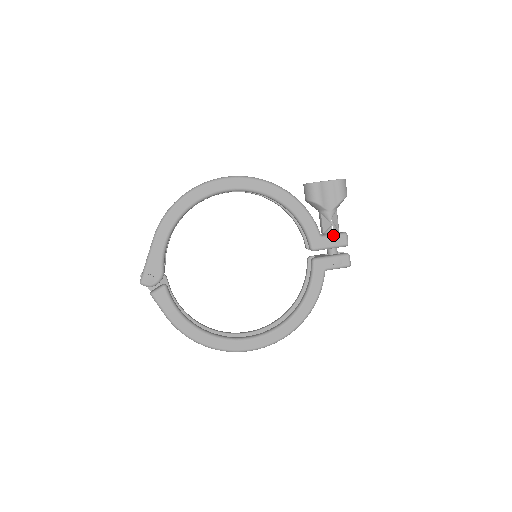
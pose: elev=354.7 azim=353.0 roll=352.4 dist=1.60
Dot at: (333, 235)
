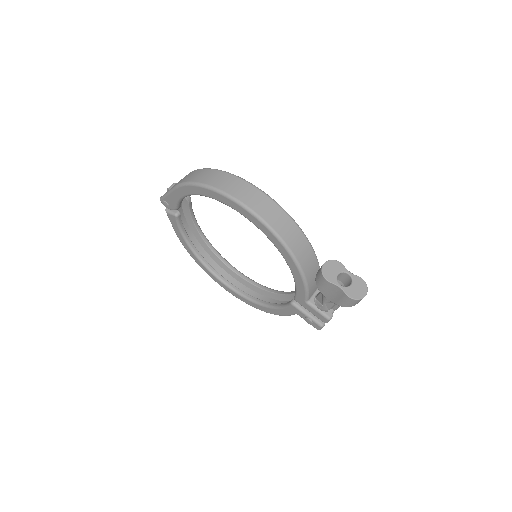
Dot at: (317, 310)
